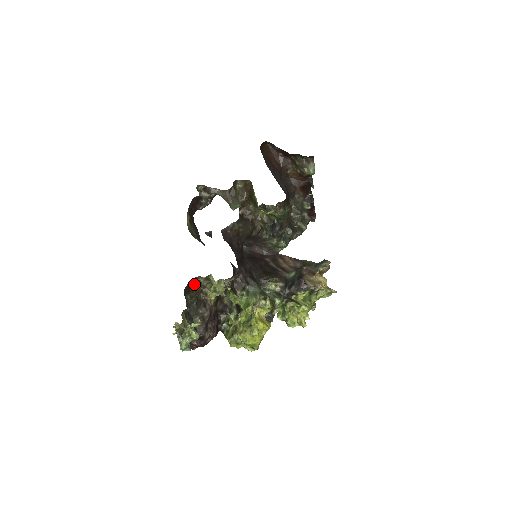
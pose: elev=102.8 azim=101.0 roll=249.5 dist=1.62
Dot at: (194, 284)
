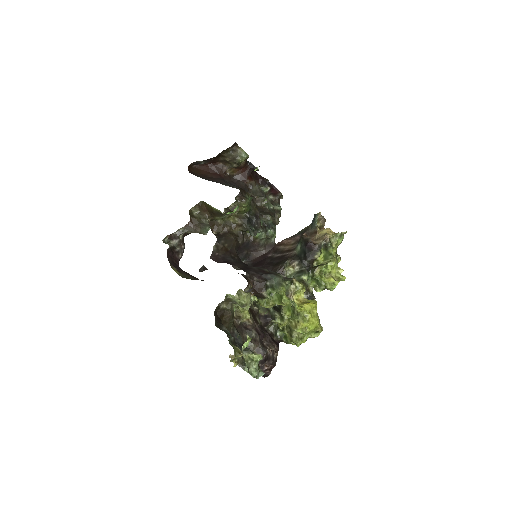
Dot at: (221, 315)
